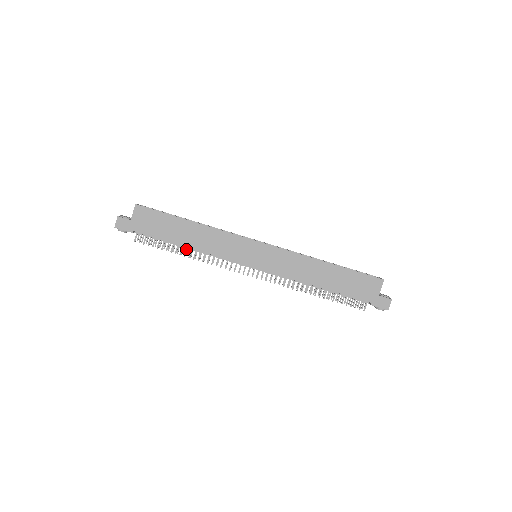
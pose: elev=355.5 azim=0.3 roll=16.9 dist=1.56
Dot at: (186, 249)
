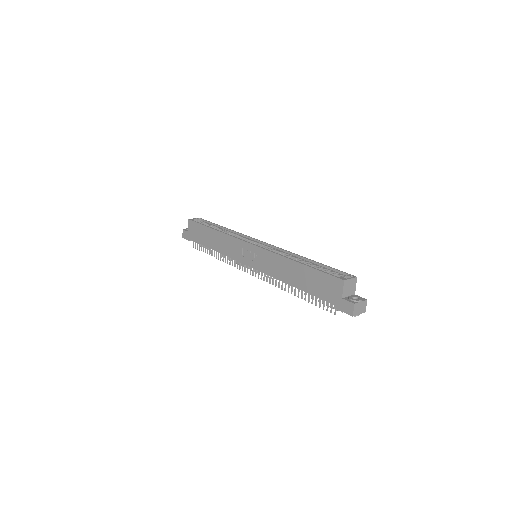
Dot at: (216, 252)
